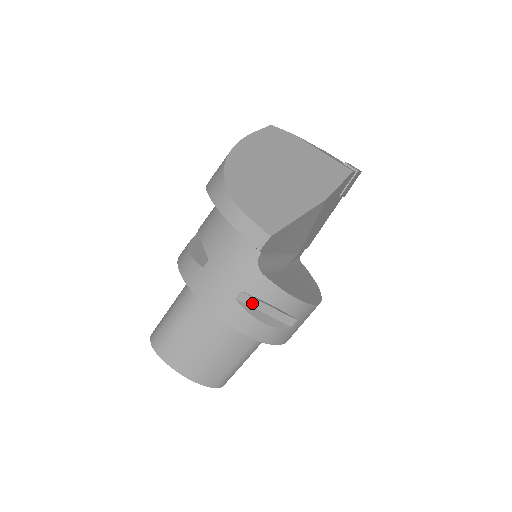
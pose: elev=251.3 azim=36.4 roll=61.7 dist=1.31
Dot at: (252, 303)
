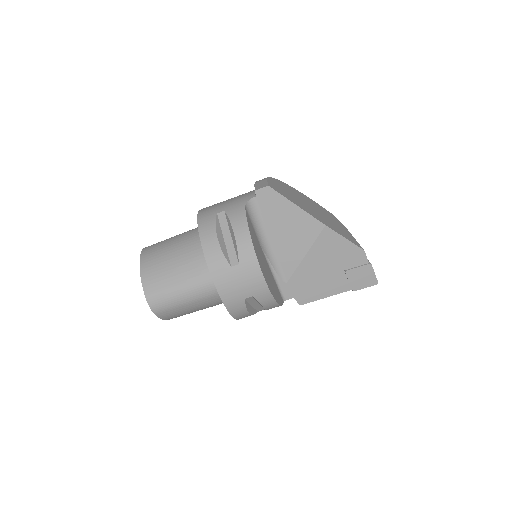
Dot at: (223, 225)
